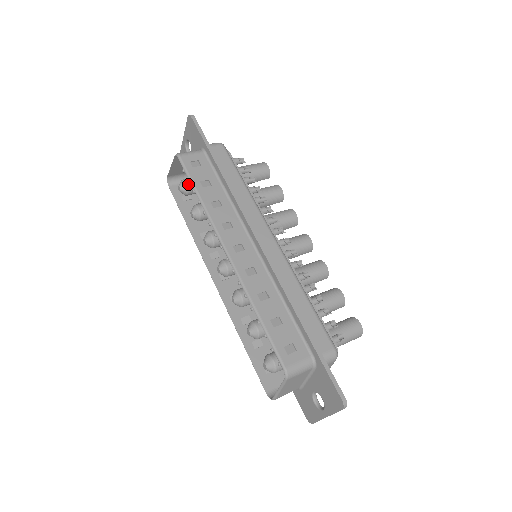
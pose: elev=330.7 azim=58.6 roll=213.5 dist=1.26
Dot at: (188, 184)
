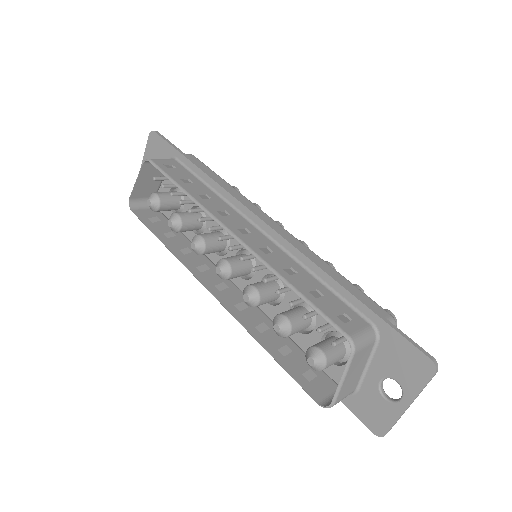
Dot at: (160, 195)
